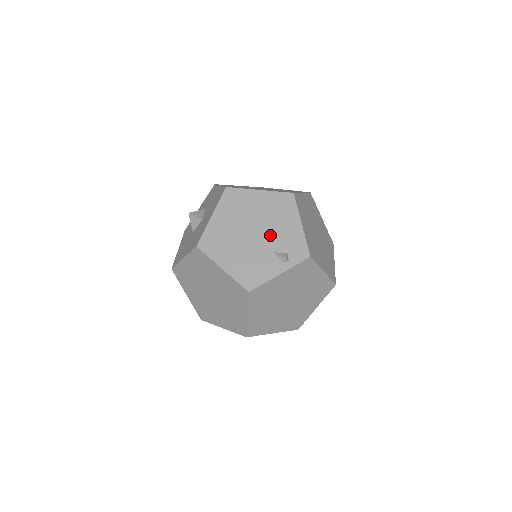
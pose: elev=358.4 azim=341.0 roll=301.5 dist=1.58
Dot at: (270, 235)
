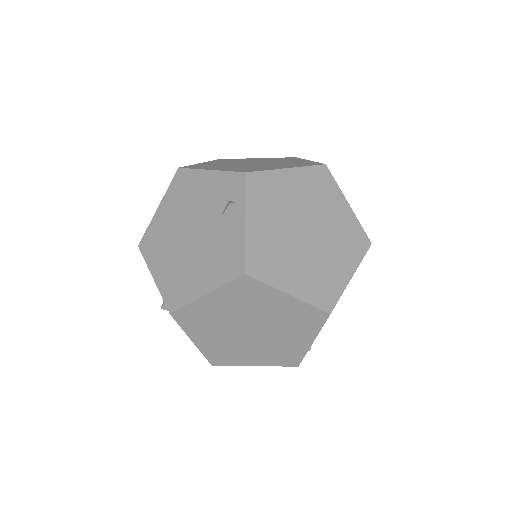
Dot at: (202, 215)
